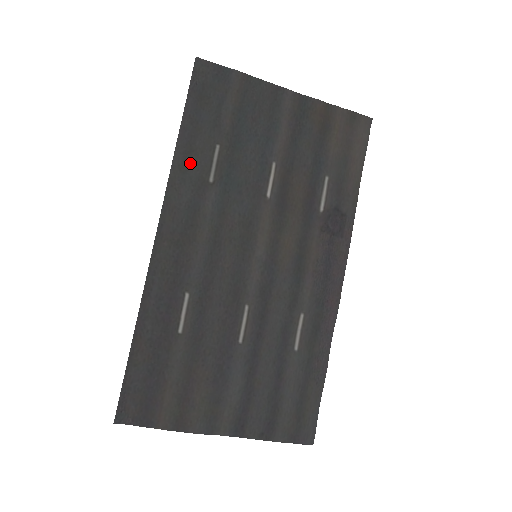
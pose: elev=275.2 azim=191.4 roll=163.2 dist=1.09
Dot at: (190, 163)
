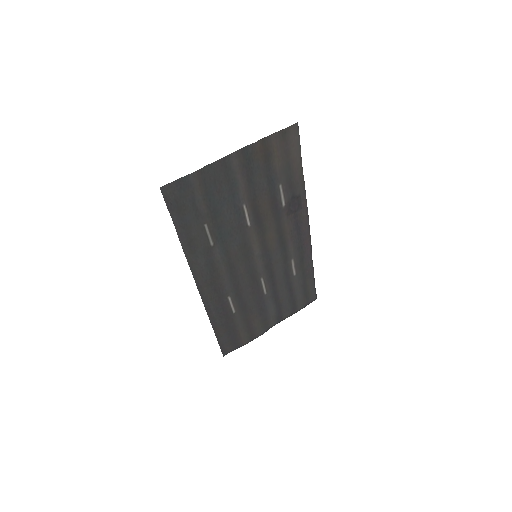
Dot at: (195, 246)
